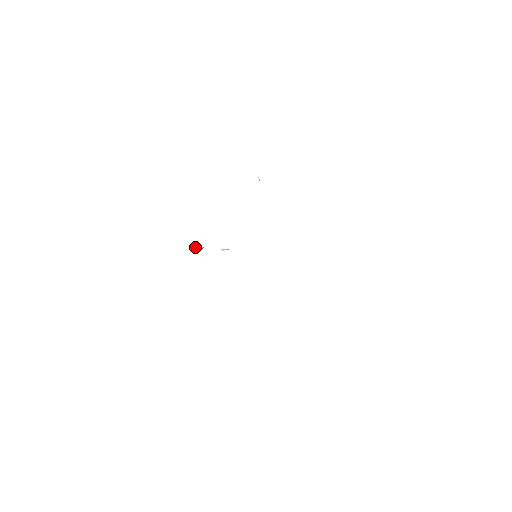
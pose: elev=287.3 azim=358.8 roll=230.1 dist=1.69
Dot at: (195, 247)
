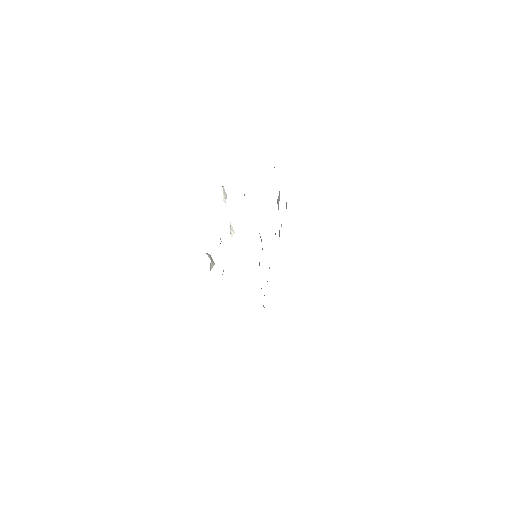
Dot at: occluded
